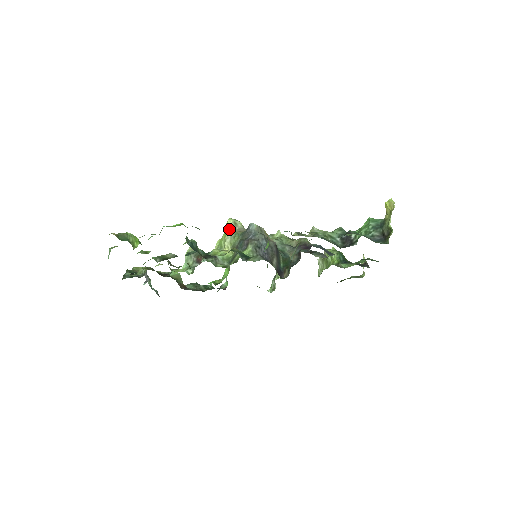
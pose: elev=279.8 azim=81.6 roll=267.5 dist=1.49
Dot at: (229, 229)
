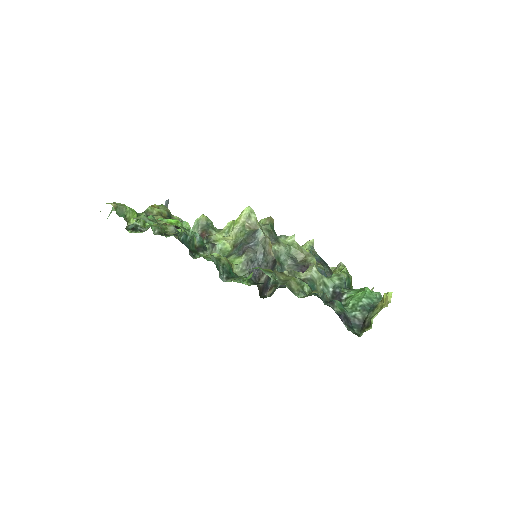
Dot at: (242, 219)
